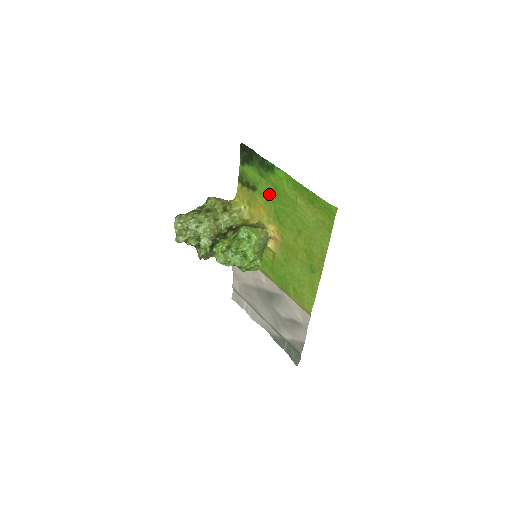
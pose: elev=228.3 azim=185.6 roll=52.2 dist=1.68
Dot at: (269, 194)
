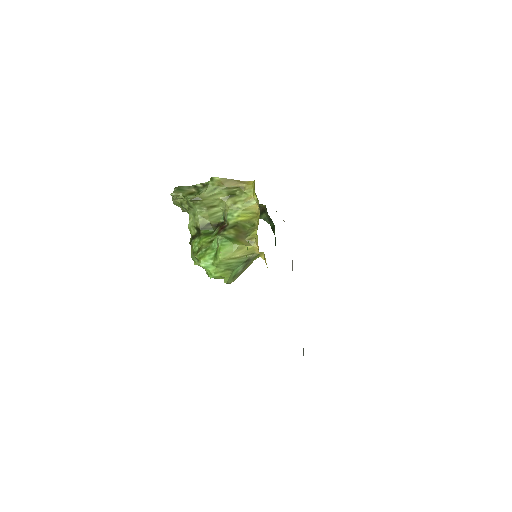
Dot at: occluded
